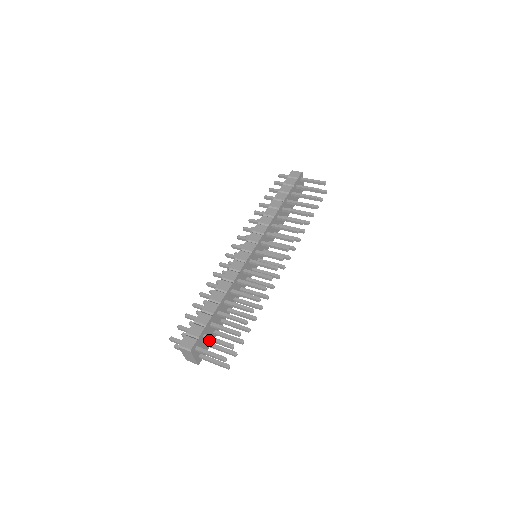
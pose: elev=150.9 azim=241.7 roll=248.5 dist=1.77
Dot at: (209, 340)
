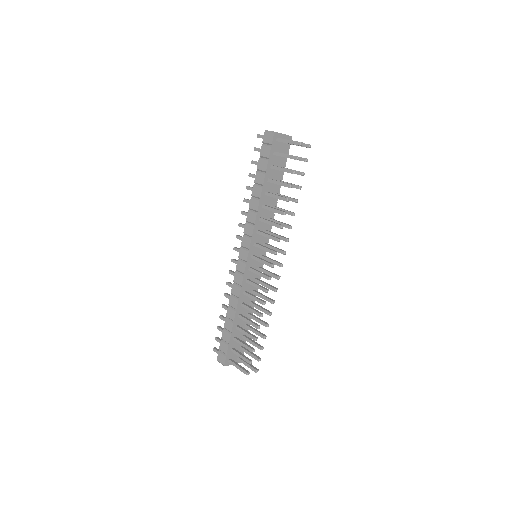
Dot at: (236, 353)
